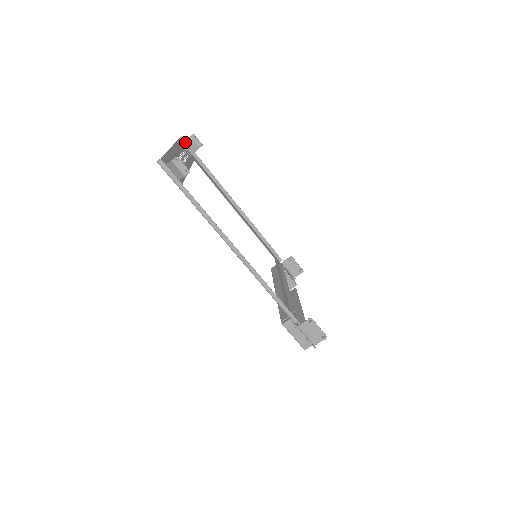
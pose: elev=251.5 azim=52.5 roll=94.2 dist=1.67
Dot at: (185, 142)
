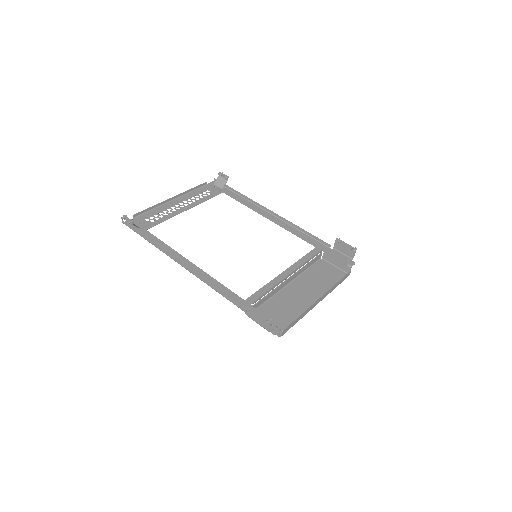
Dot at: (216, 182)
